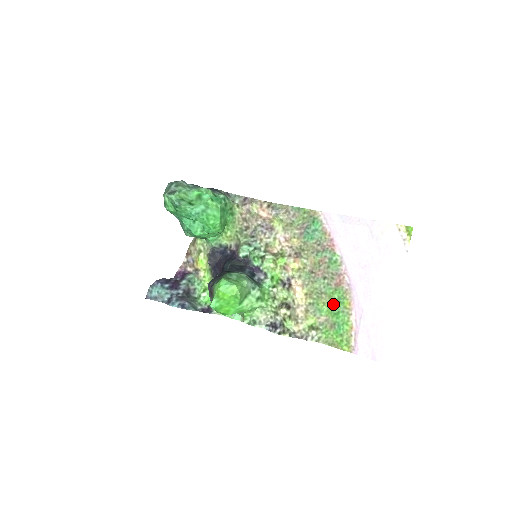
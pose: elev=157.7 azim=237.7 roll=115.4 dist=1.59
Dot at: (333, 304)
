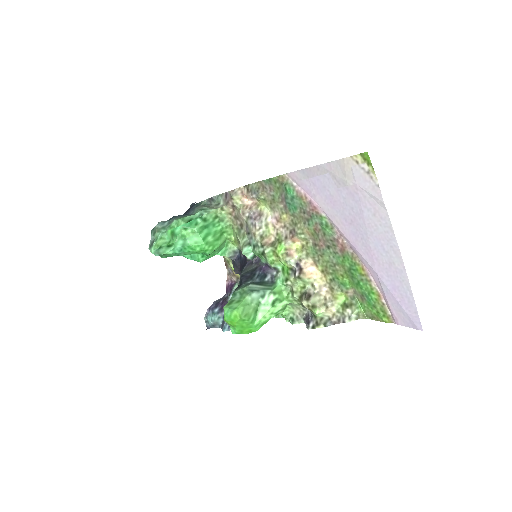
Dot at: (349, 274)
